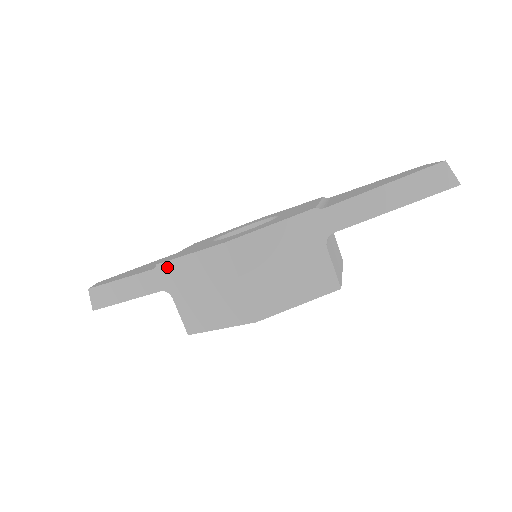
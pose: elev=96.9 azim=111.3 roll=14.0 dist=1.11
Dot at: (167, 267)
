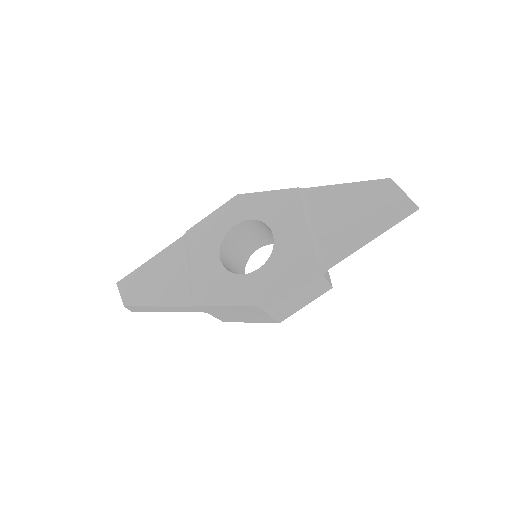
Dot at: (203, 307)
